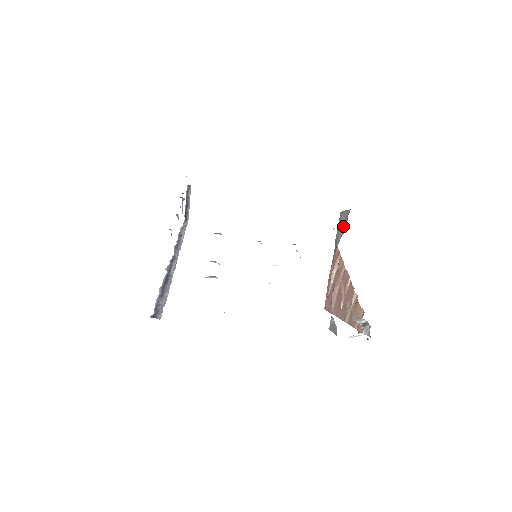
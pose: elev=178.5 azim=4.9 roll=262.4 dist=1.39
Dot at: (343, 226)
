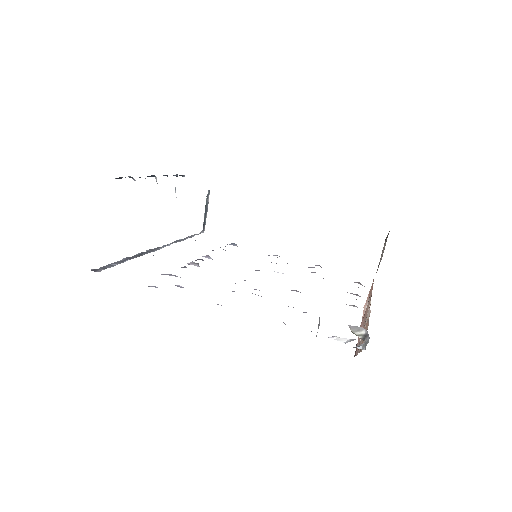
Dot at: occluded
